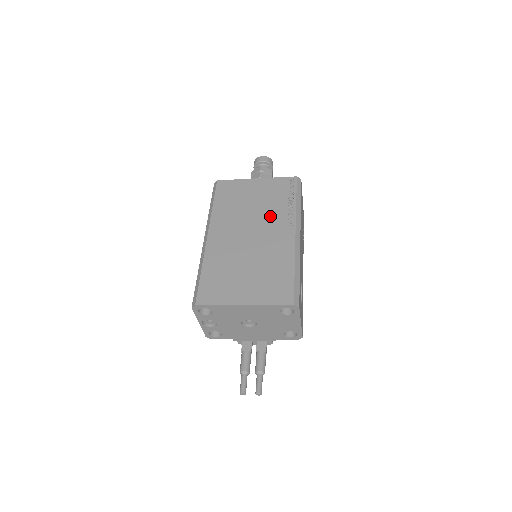
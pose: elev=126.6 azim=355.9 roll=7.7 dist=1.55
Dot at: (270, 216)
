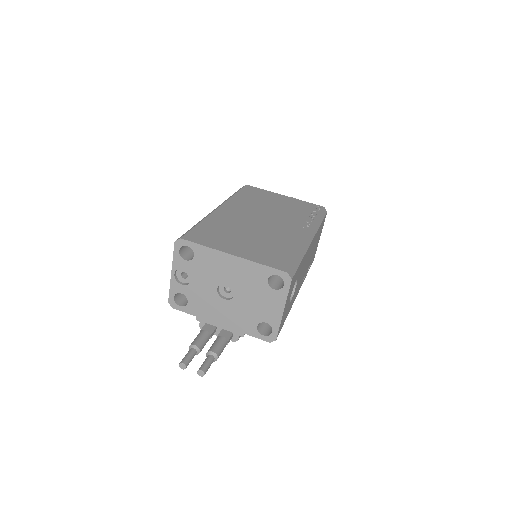
Dot at: (288, 217)
